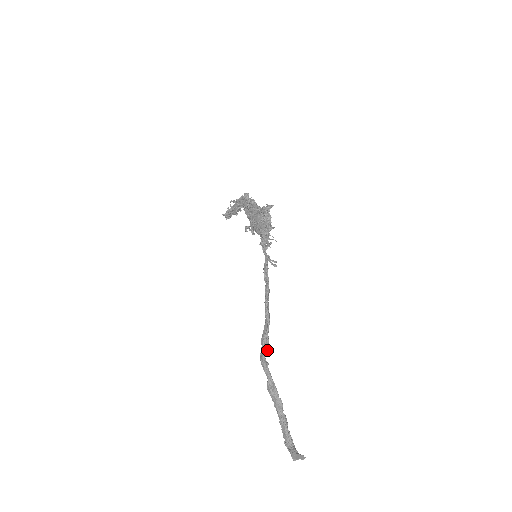
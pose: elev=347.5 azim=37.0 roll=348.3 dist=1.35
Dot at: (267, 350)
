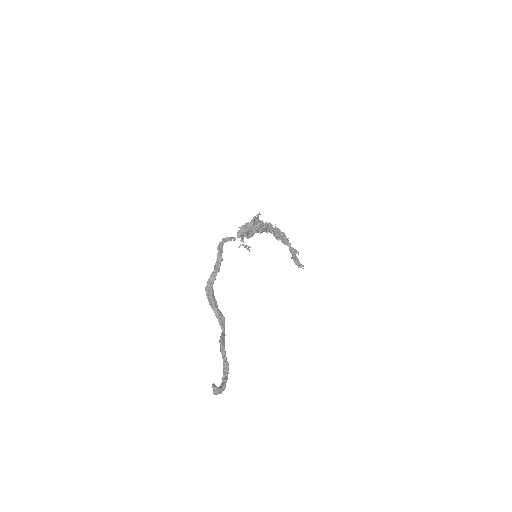
Dot at: (208, 294)
